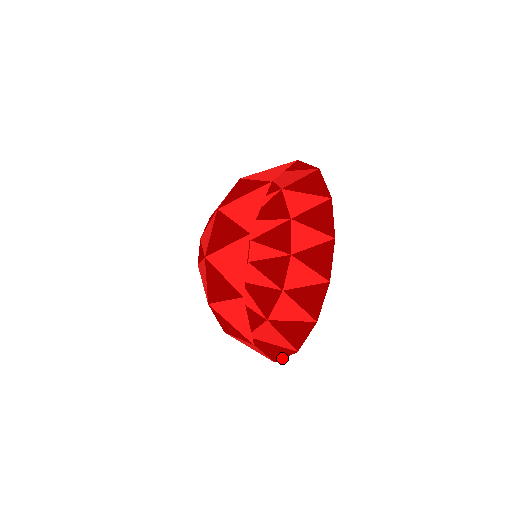
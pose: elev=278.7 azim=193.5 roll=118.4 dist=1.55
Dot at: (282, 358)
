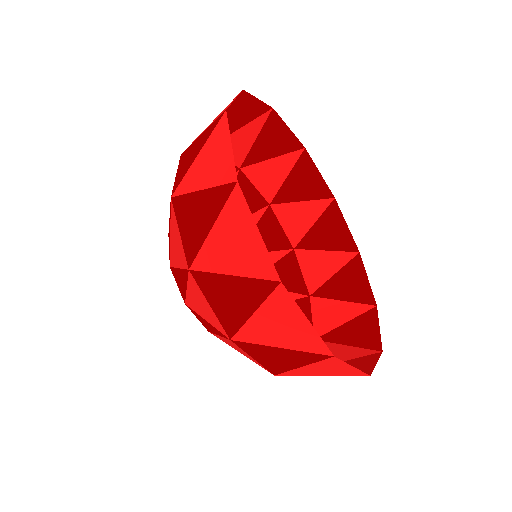
Dot at: (345, 363)
